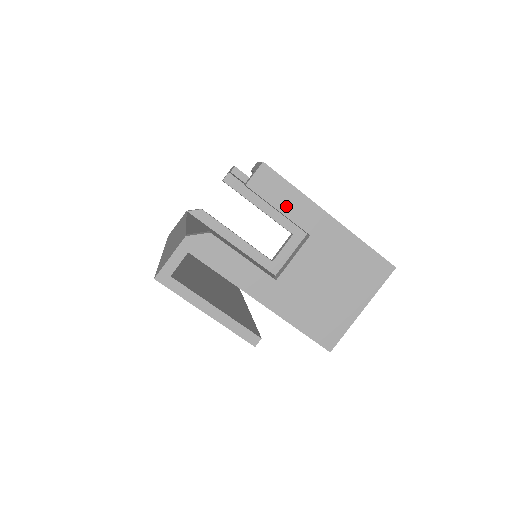
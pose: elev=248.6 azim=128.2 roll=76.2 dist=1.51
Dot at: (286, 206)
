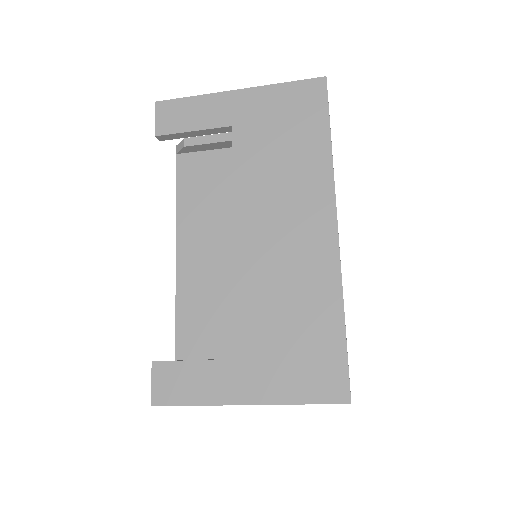
Dot at: occluded
